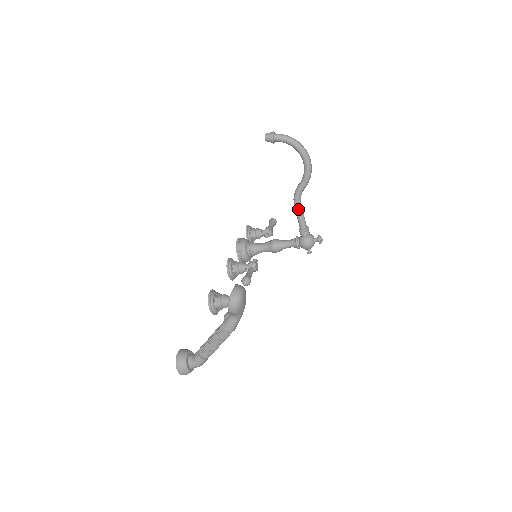
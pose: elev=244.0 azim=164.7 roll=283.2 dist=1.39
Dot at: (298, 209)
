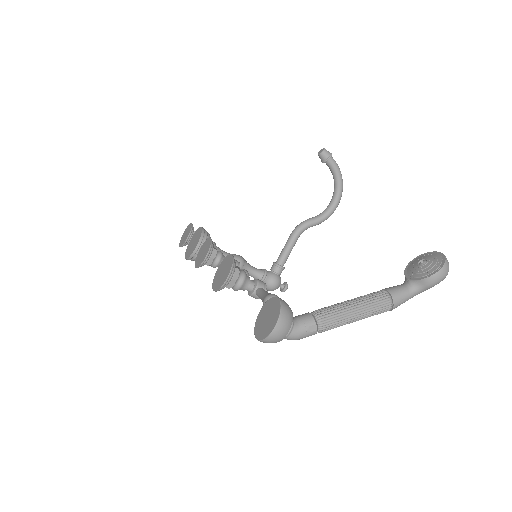
Dot at: (294, 241)
